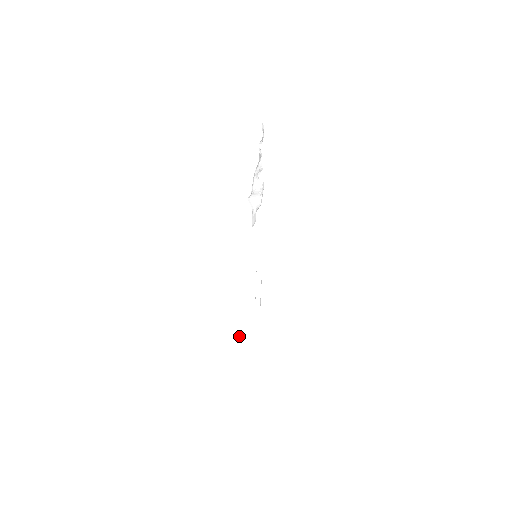
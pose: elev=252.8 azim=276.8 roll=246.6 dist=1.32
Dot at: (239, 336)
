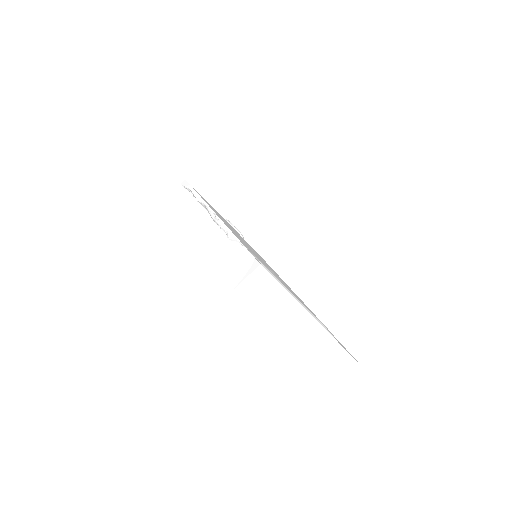
Dot at: (266, 292)
